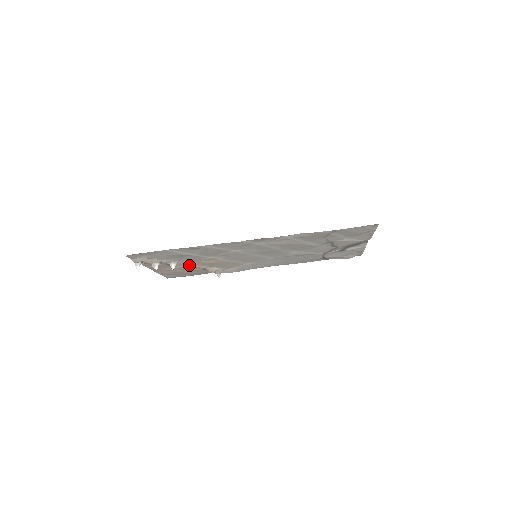
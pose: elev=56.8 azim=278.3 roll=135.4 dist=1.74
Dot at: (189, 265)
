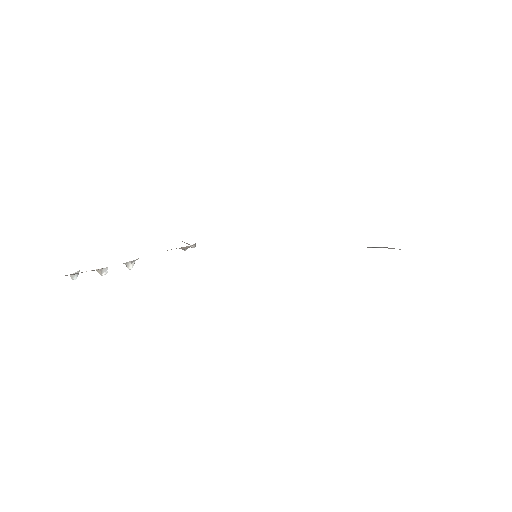
Dot at: occluded
